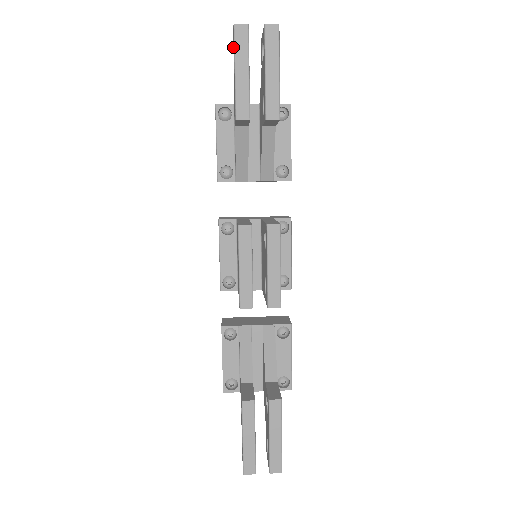
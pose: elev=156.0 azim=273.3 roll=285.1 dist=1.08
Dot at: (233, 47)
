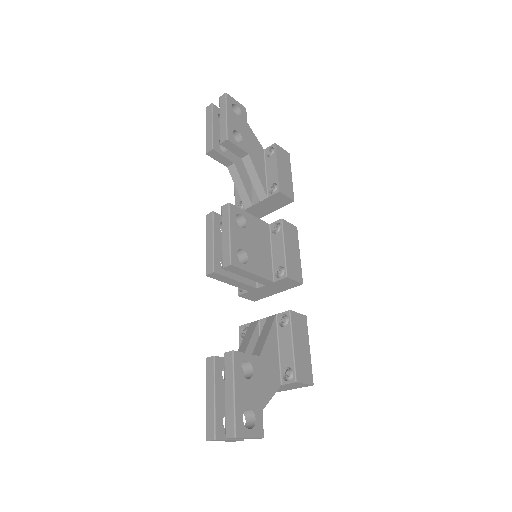
Dot at: occluded
